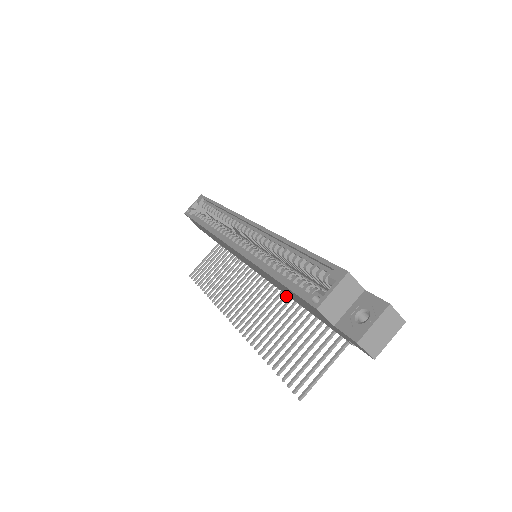
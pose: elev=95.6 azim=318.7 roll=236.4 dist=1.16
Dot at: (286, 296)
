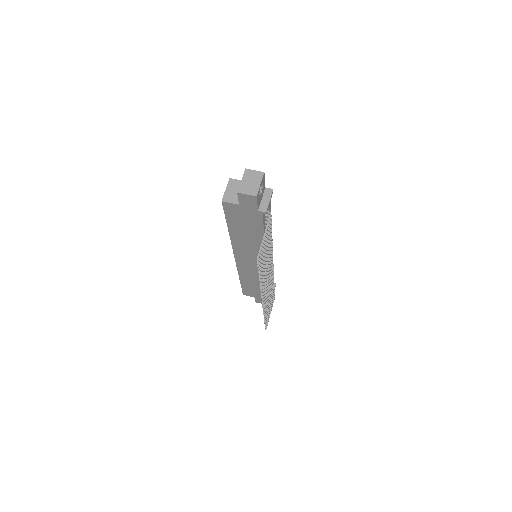
Dot at: occluded
